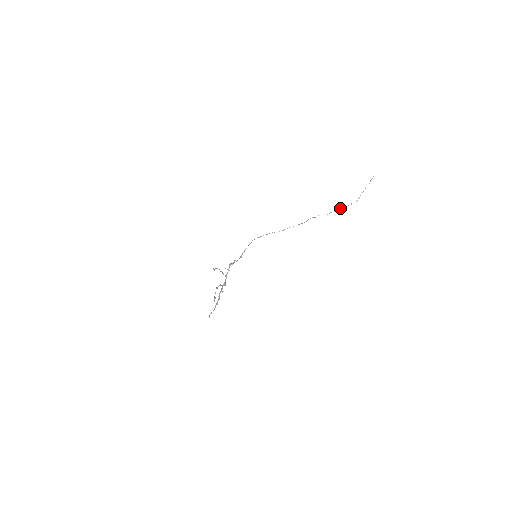
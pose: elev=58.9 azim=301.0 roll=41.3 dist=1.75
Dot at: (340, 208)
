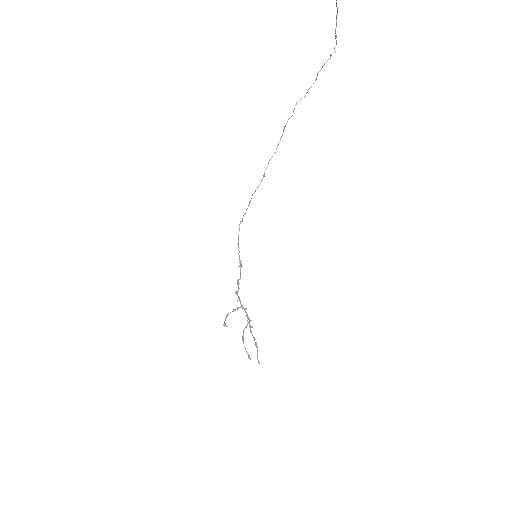
Dot at: (317, 73)
